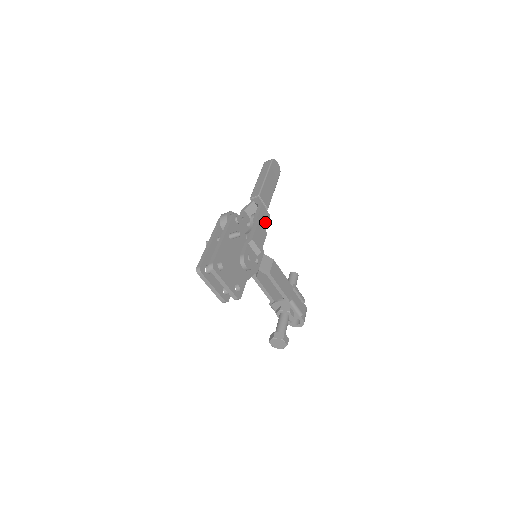
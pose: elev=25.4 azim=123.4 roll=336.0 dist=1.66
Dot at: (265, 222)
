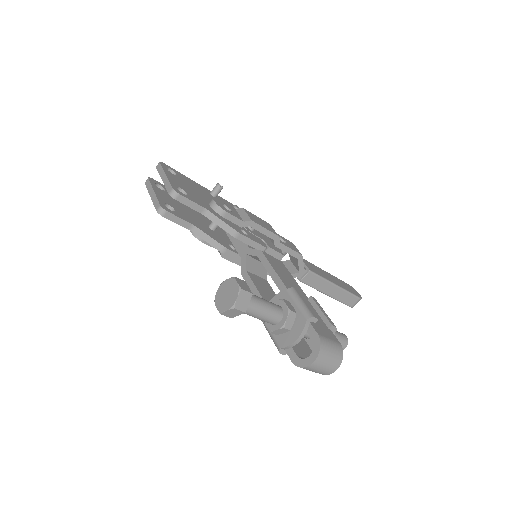
Dot at: (286, 245)
